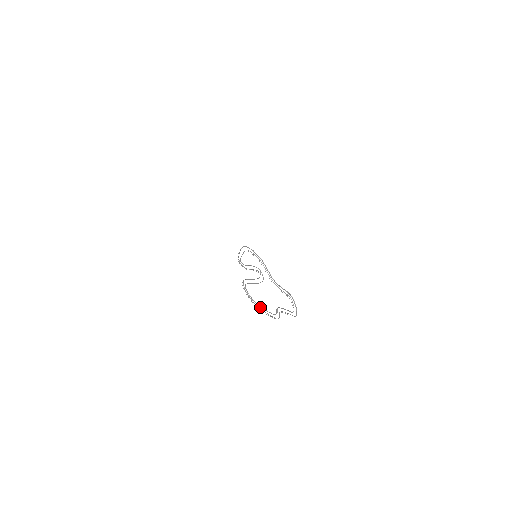
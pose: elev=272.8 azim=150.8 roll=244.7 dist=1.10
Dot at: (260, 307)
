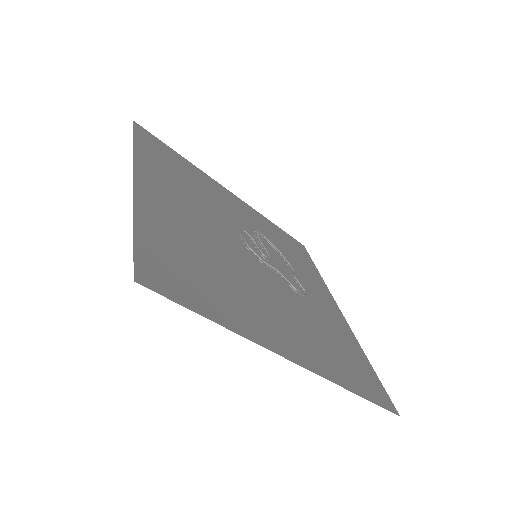
Dot at: (276, 251)
